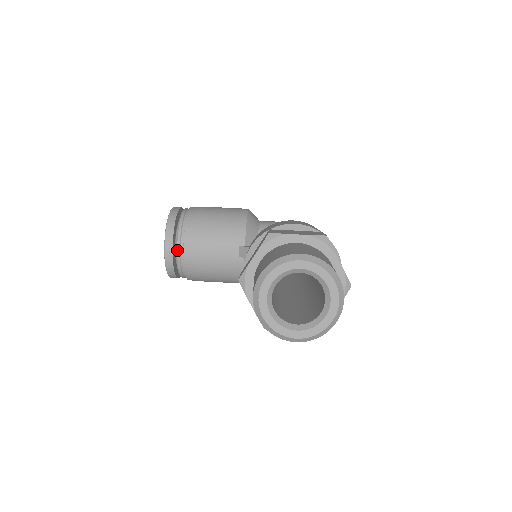
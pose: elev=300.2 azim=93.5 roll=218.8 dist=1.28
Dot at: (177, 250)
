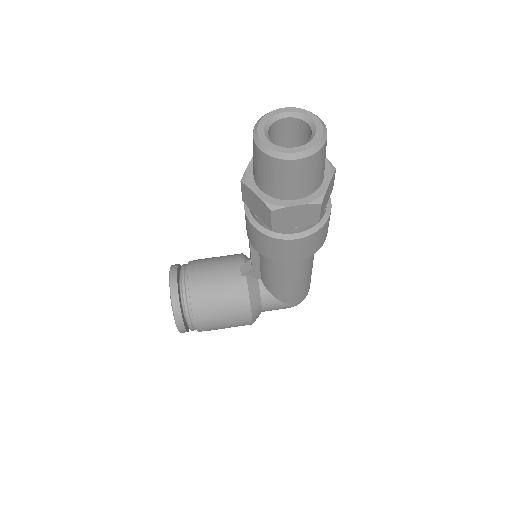
Dot at: (182, 283)
